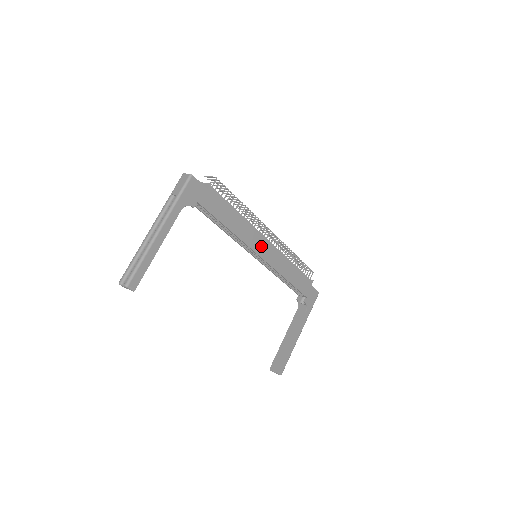
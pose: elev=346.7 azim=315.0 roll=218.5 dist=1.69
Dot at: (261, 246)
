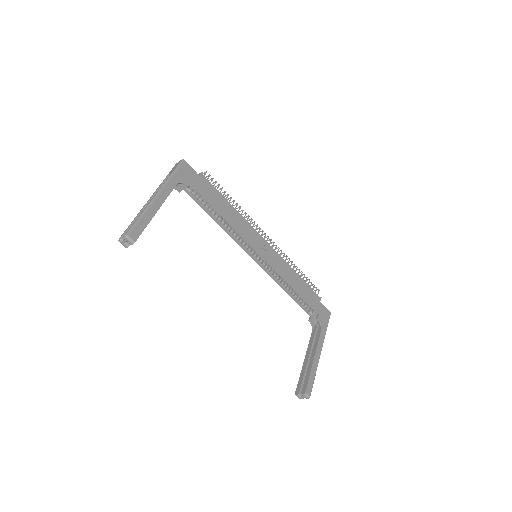
Dot at: (259, 244)
